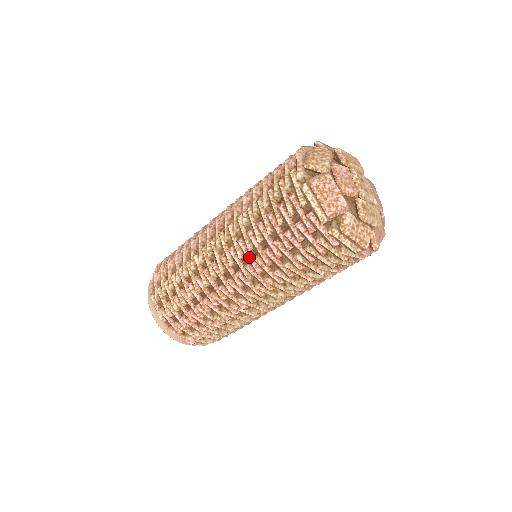
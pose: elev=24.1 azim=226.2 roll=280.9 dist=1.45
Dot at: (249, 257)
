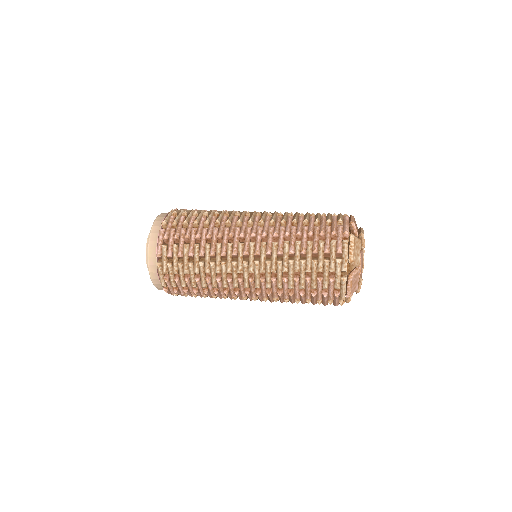
Dot at: (275, 290)
